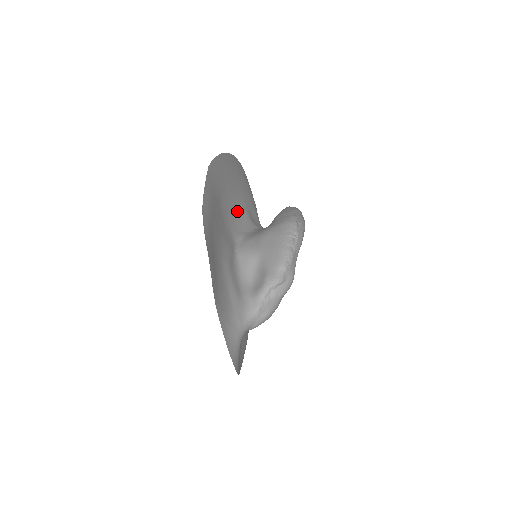
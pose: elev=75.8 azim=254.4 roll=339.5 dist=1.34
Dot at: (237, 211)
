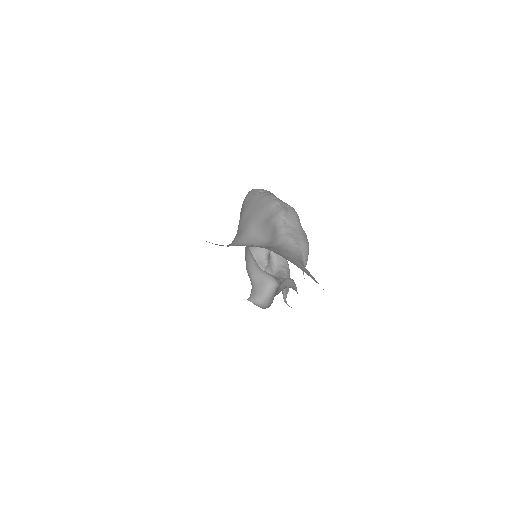
Dot at: occluded
